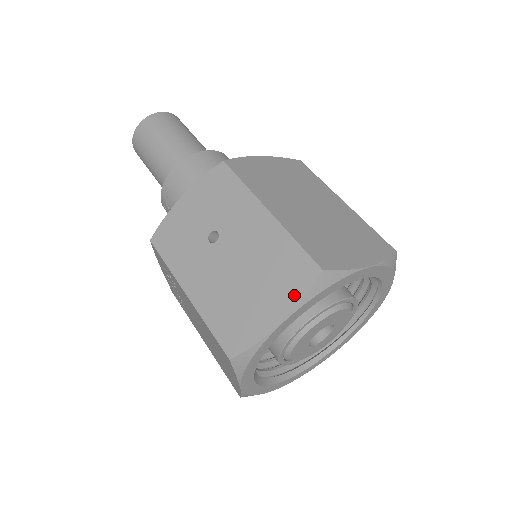
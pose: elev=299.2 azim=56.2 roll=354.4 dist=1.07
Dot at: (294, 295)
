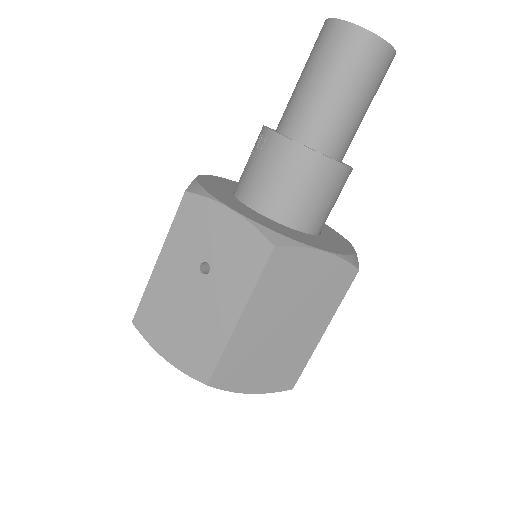
Dot at: (184, 365)
